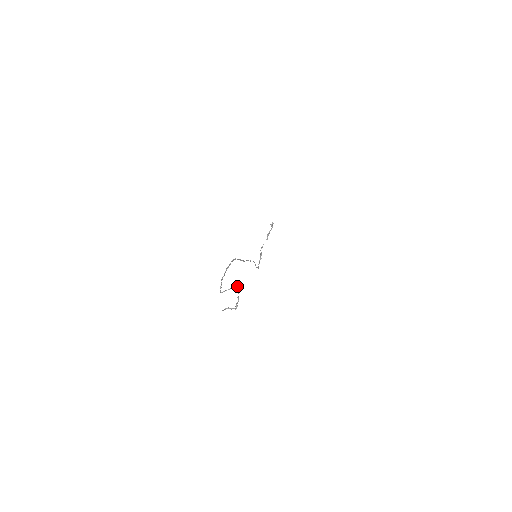
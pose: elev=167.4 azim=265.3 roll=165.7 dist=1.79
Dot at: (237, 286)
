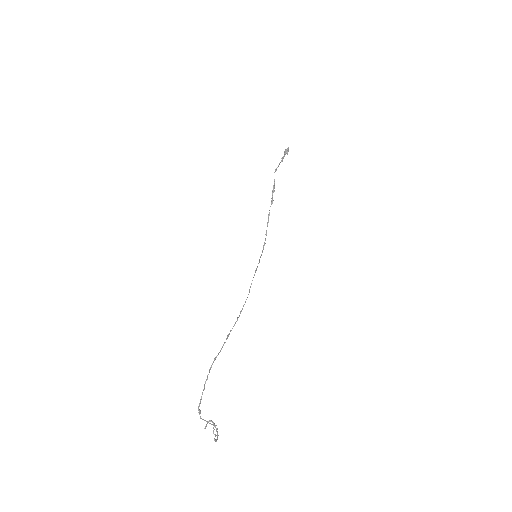
Dot at: occluded
